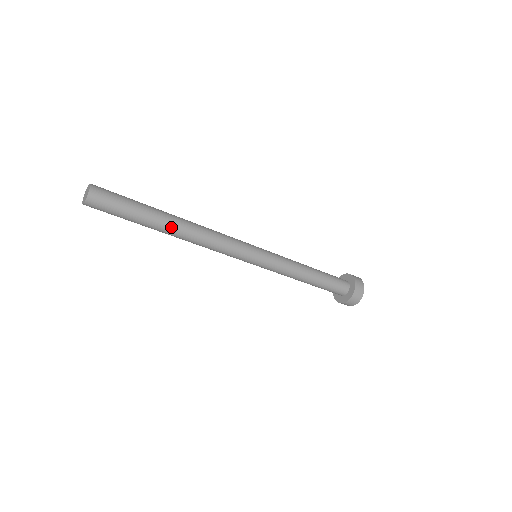
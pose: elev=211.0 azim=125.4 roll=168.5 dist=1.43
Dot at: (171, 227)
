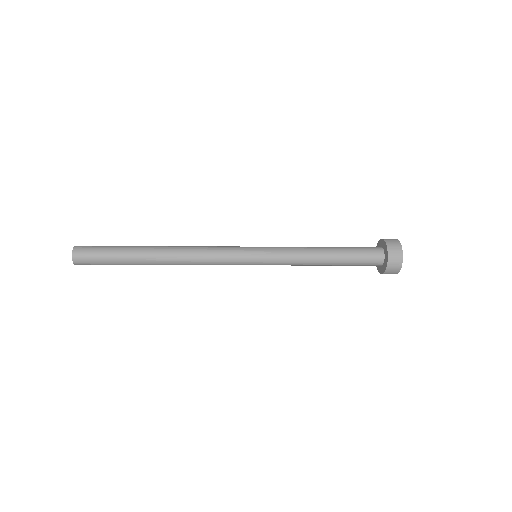
Dot at: (154, 254)
